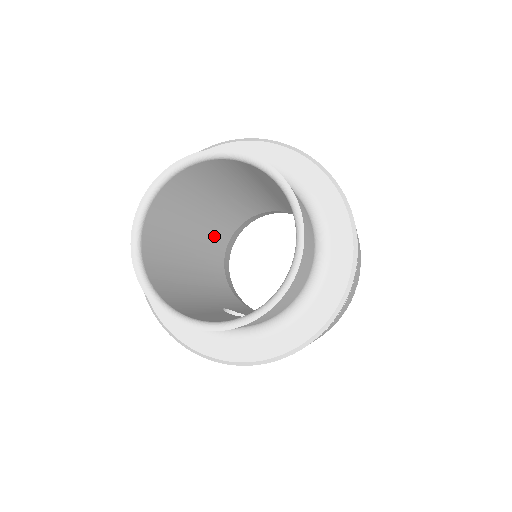
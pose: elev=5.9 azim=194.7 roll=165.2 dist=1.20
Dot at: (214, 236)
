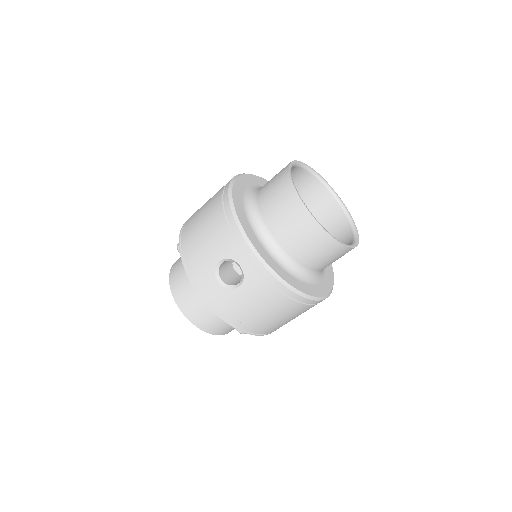
Dot at: occluded
